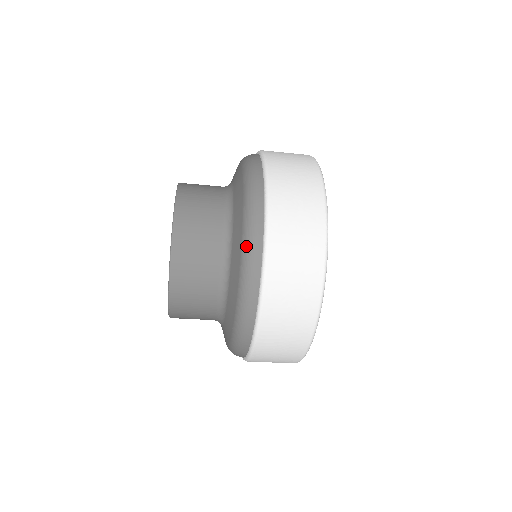
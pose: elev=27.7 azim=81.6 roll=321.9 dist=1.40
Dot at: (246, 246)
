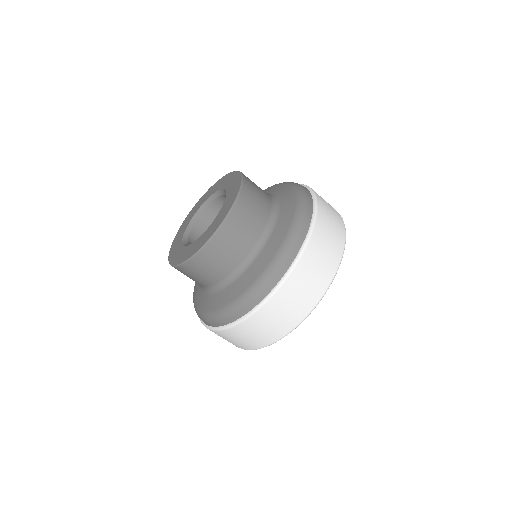
Dot at: (296, 185)
